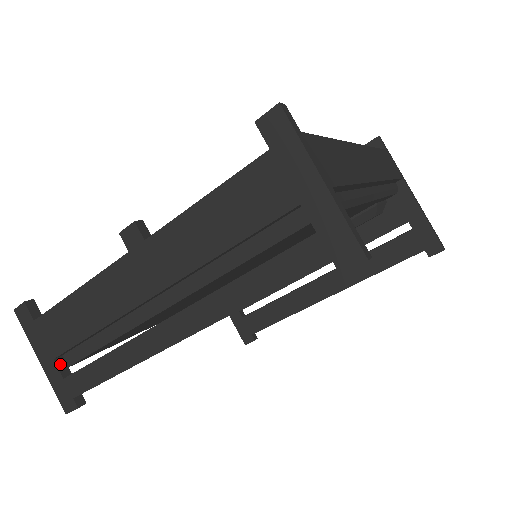
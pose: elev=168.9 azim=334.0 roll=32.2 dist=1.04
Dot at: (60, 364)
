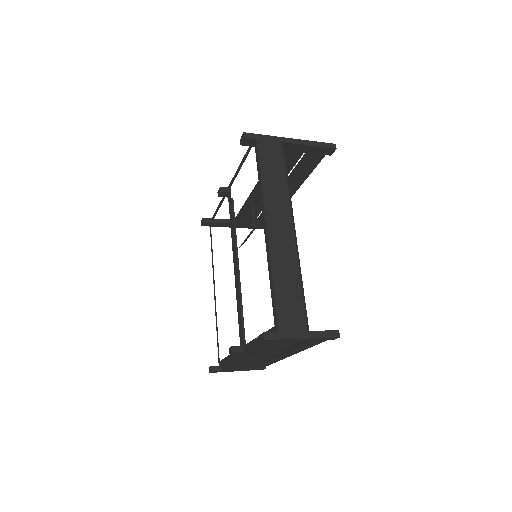
Dot at: (245, 368)
